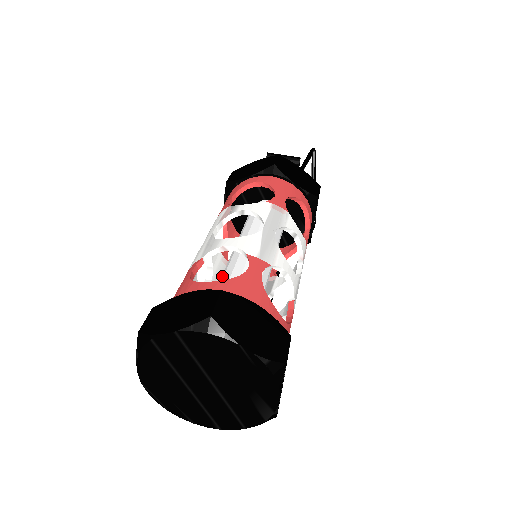
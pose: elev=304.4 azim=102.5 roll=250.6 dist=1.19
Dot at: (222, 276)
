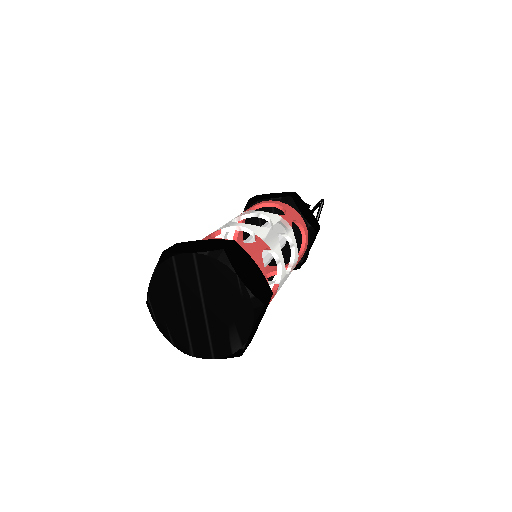
Dot at: occluded
